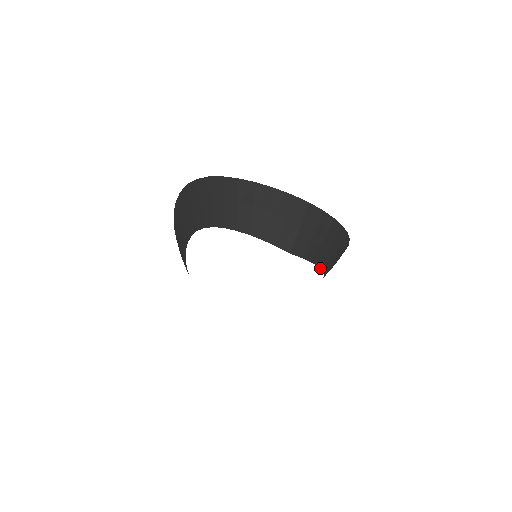
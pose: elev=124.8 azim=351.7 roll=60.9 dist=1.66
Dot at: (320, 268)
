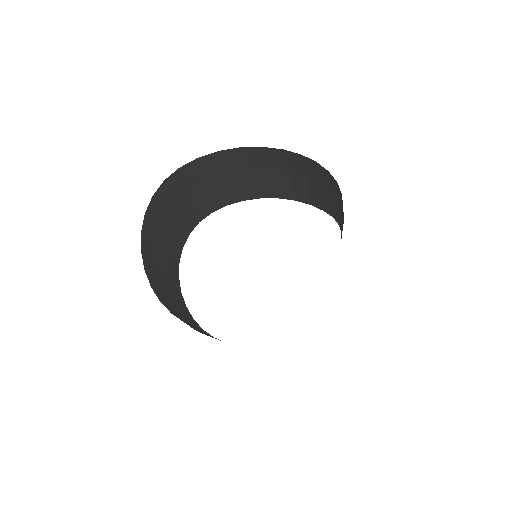
Dot at: (341, 237)
